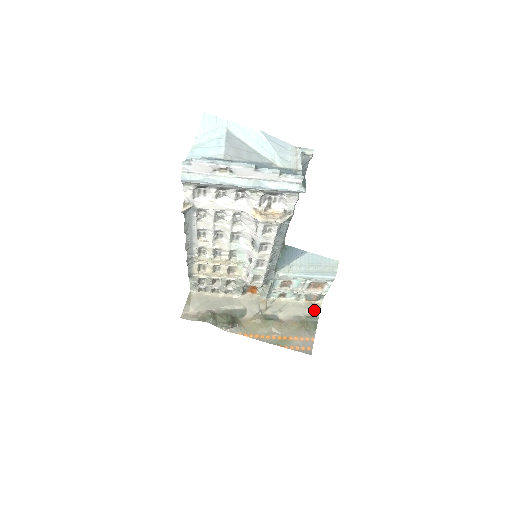
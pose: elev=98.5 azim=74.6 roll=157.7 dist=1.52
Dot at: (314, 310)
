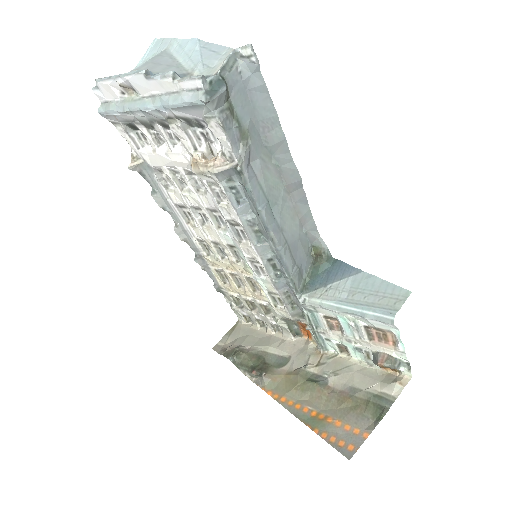
Dot at: (390, 387)
